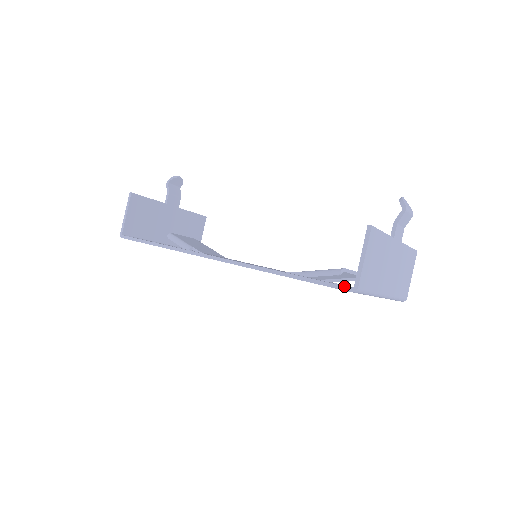
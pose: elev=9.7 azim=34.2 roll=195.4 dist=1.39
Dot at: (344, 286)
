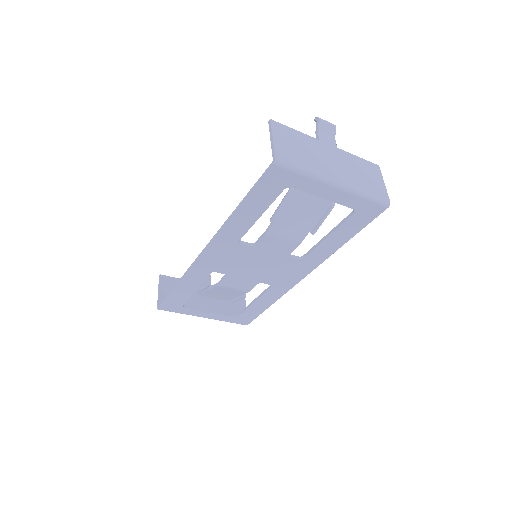
Dot at: (268, 167)
